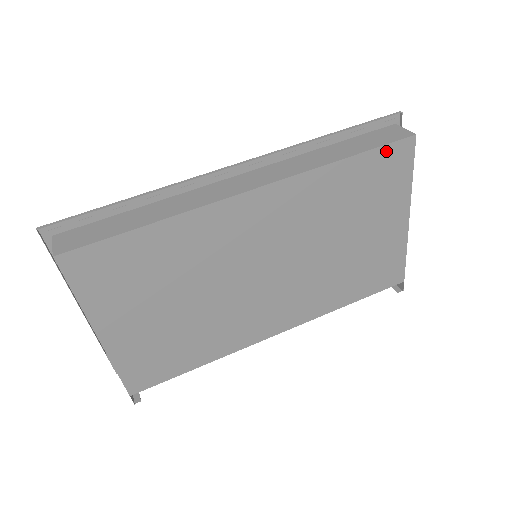
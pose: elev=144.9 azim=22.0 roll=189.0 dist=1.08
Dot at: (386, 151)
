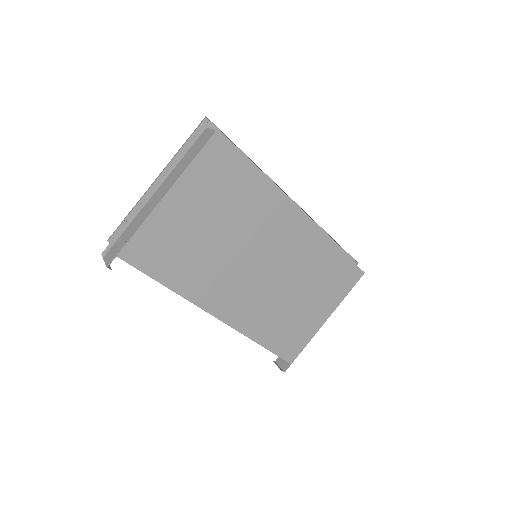
Dot at: (351, 266)
